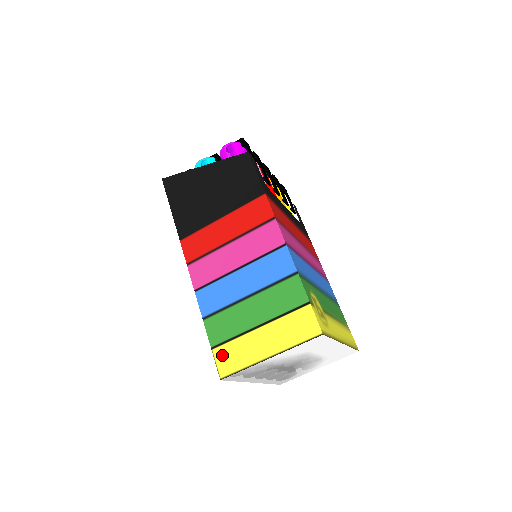
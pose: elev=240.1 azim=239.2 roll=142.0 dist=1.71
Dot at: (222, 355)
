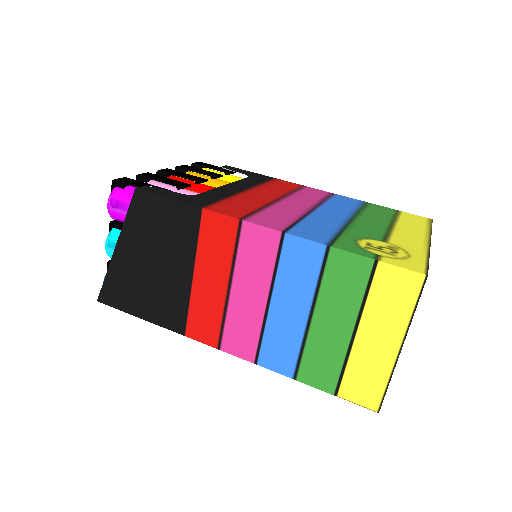
Dot at: (352, 391)
